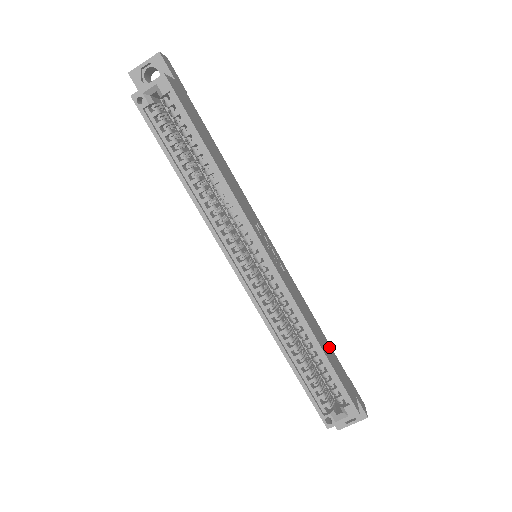
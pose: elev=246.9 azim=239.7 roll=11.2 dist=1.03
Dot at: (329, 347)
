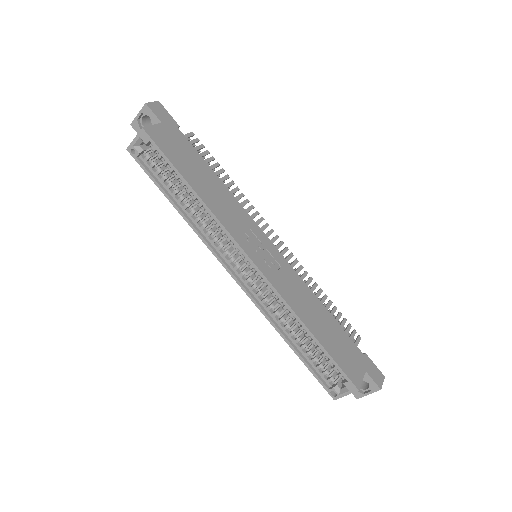
Dot at: (335, 328)
